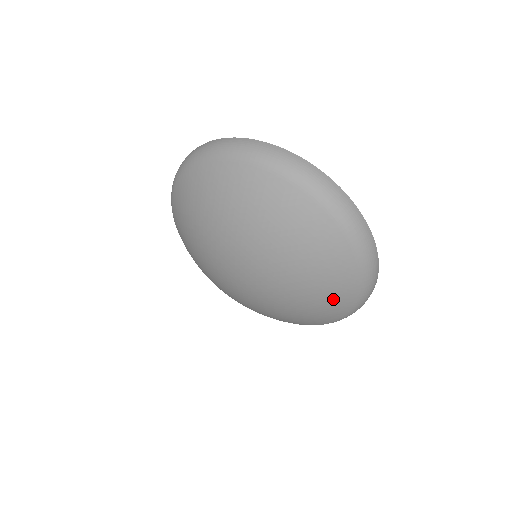
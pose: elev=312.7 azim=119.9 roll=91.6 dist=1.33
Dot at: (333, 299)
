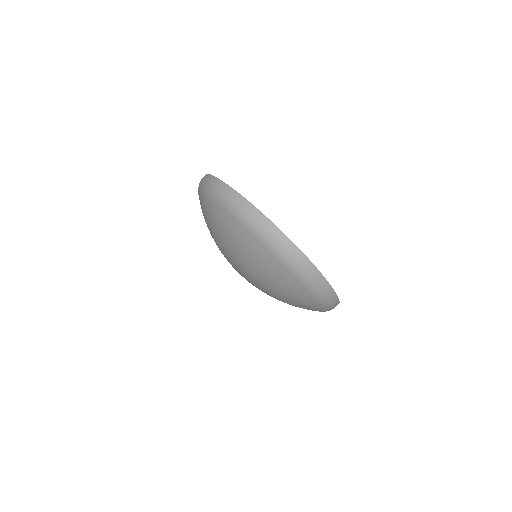
Dot at: (279, 279)
